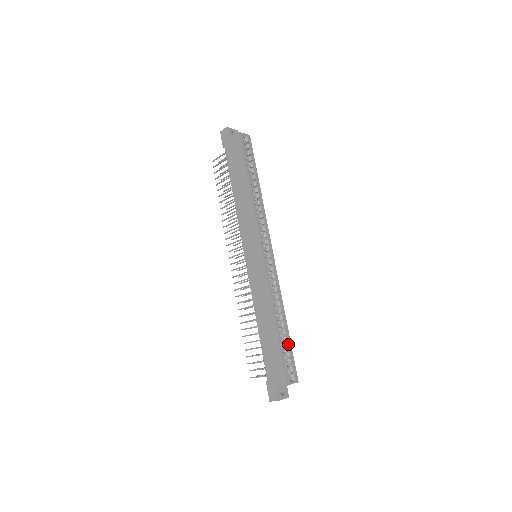
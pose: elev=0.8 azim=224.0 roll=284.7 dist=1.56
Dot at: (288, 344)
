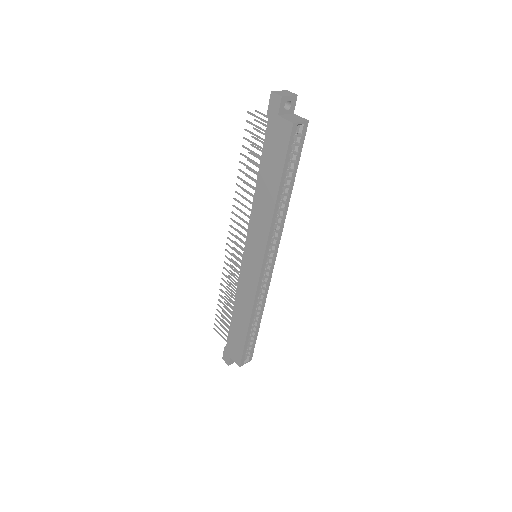
Dot at: (254, 337)
